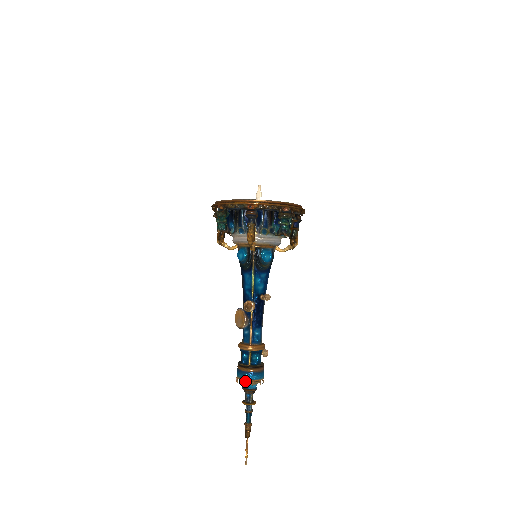
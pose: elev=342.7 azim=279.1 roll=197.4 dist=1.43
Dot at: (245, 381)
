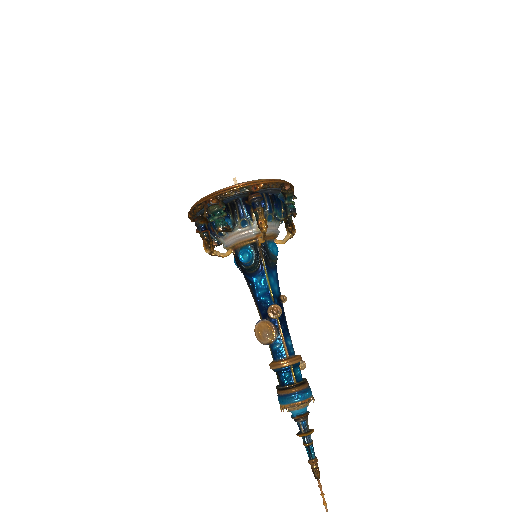
Dot at: (299, 404)
